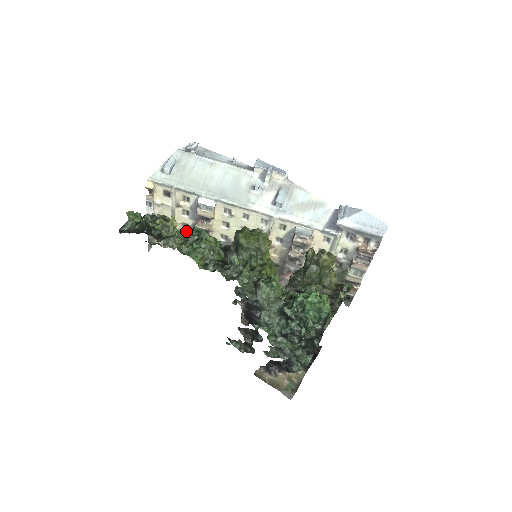
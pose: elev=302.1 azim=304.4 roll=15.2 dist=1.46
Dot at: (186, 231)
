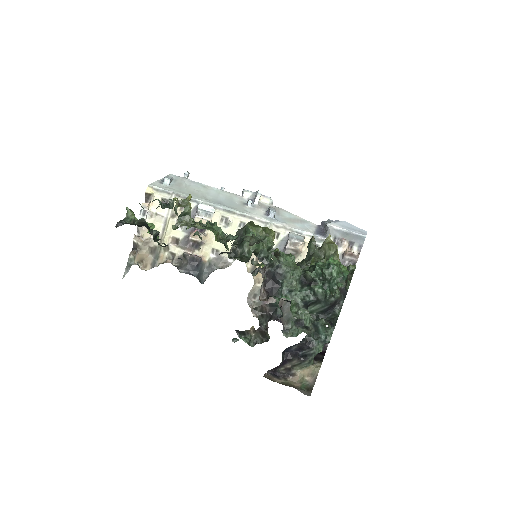
Dot at: (175, 247)
